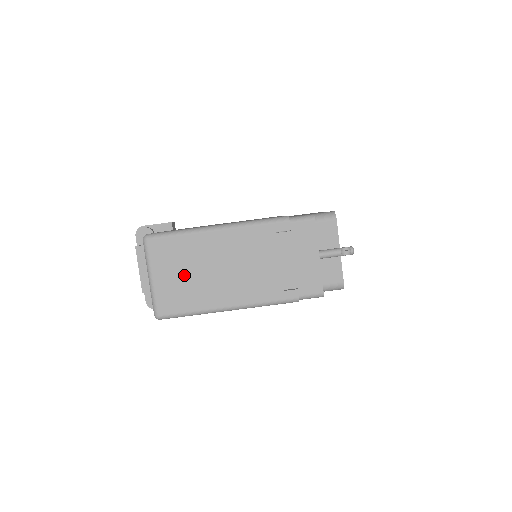
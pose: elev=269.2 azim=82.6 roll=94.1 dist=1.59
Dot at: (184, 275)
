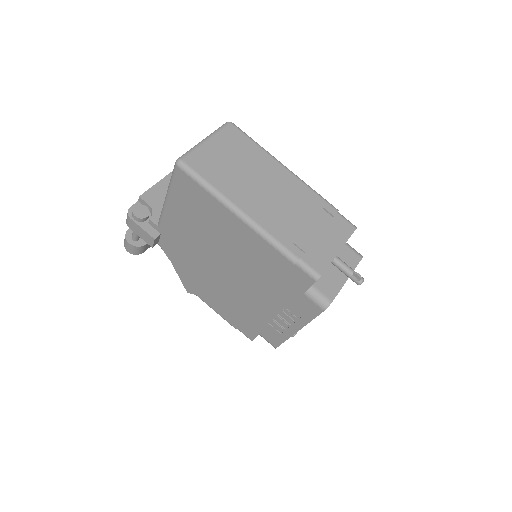
Dot at: (231, 161)
